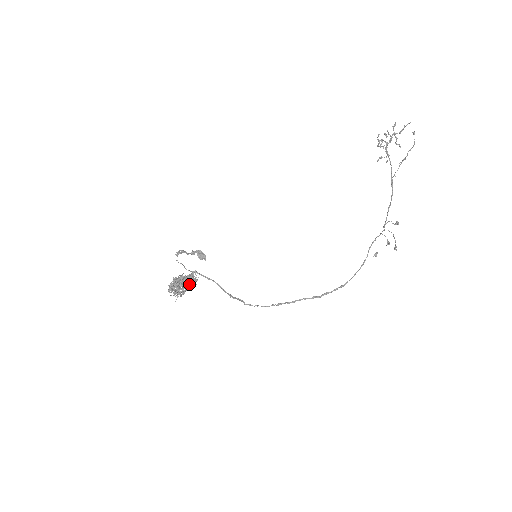
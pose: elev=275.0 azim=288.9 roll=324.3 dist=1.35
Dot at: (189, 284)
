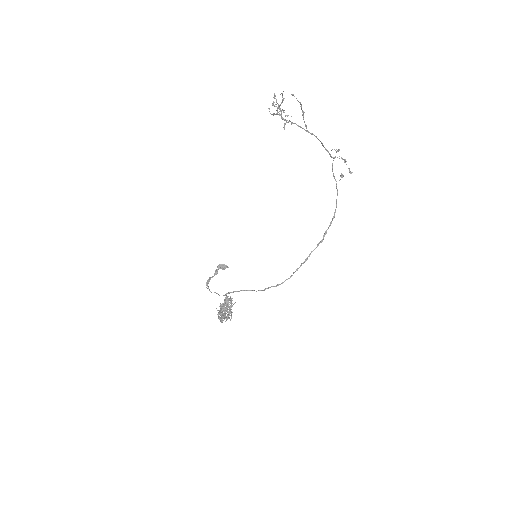
Dot at: (230, 307)
